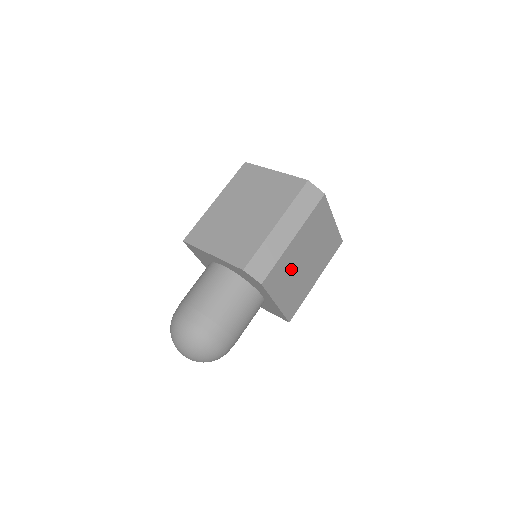
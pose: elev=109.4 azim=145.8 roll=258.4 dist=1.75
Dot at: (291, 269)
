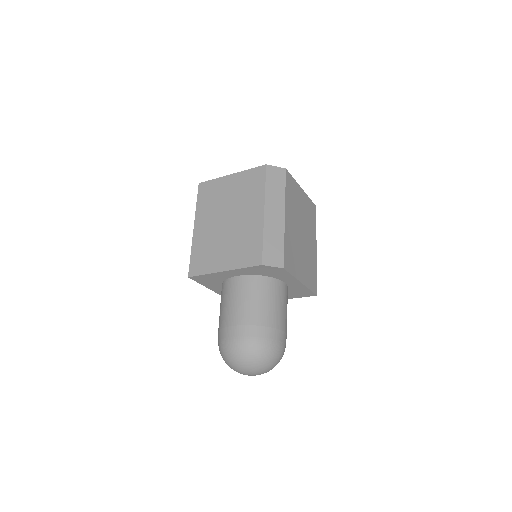
Dot at: (296, 246)
